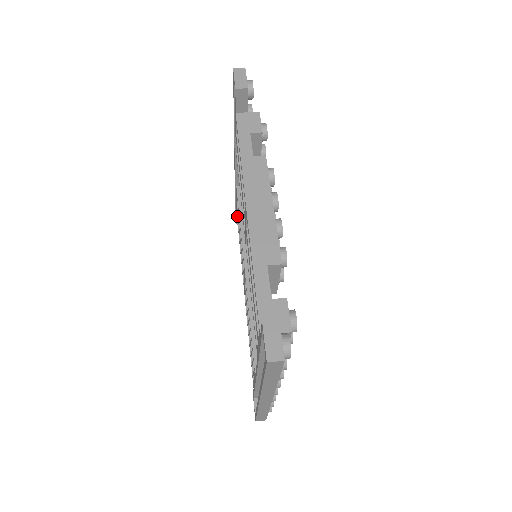
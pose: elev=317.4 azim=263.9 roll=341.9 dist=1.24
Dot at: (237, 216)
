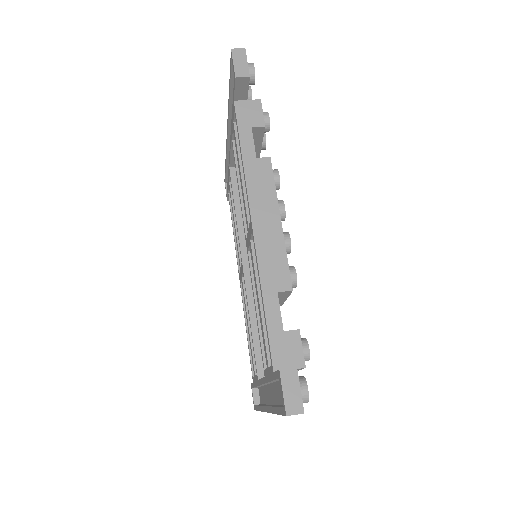
Dot at: (229, 195)
